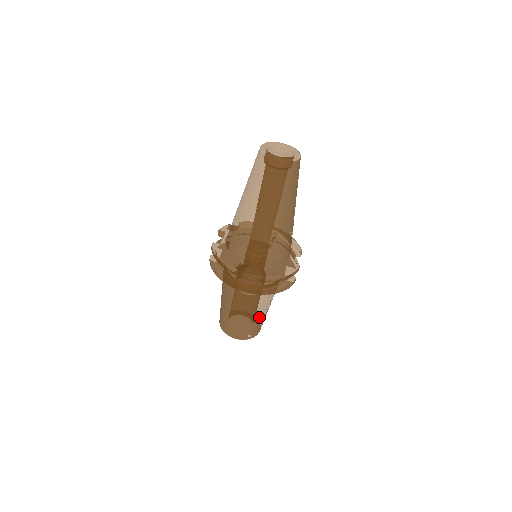
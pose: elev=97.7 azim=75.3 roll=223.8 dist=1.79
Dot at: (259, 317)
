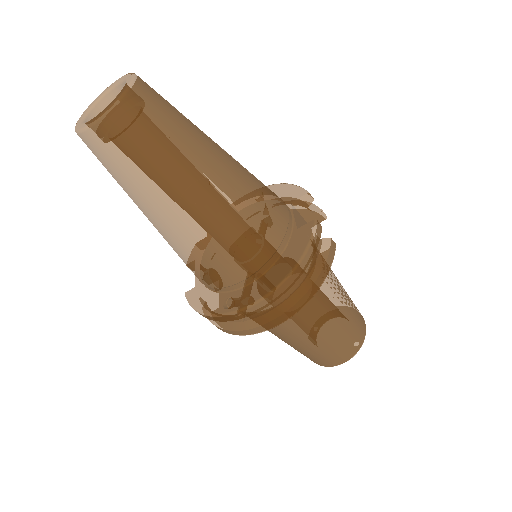
Dot at: (341, 321)
